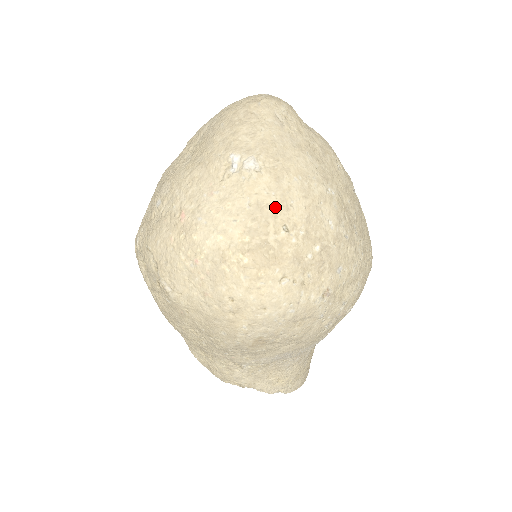
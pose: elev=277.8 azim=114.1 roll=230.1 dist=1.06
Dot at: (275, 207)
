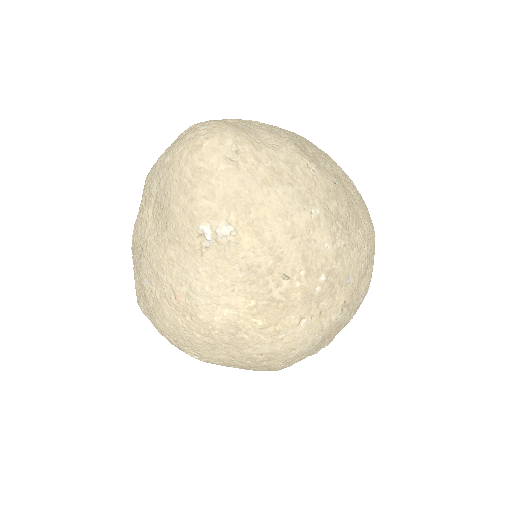
Dot at: (267, 263)
